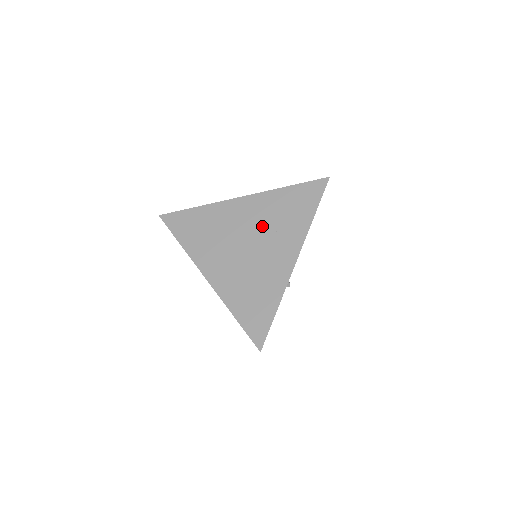
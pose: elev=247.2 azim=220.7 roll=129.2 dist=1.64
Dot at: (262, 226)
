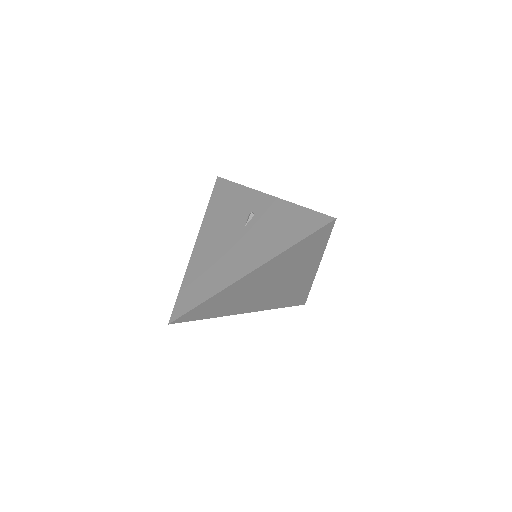
Dot at: (280, 274)
